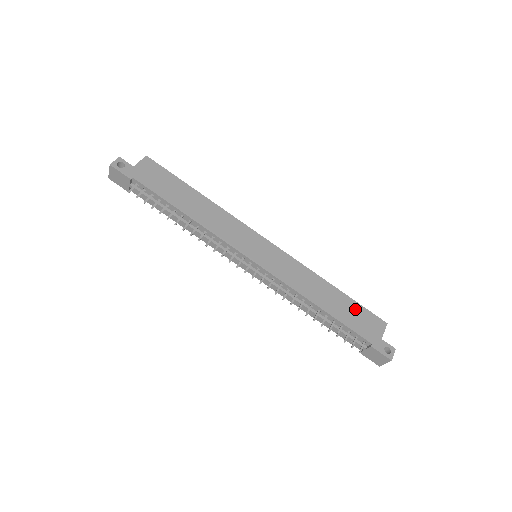
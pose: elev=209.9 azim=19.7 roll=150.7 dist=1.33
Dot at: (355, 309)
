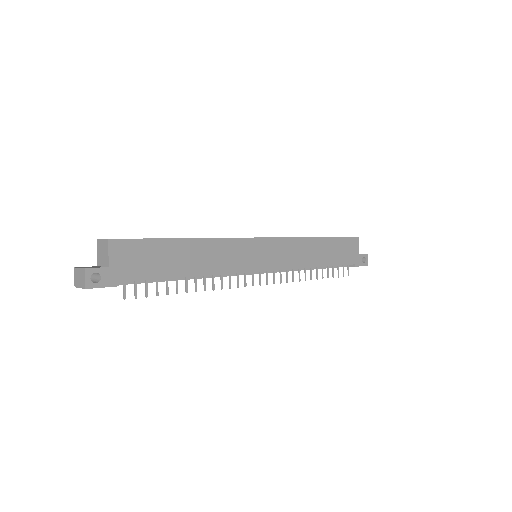
Dot at: (338, 245)
